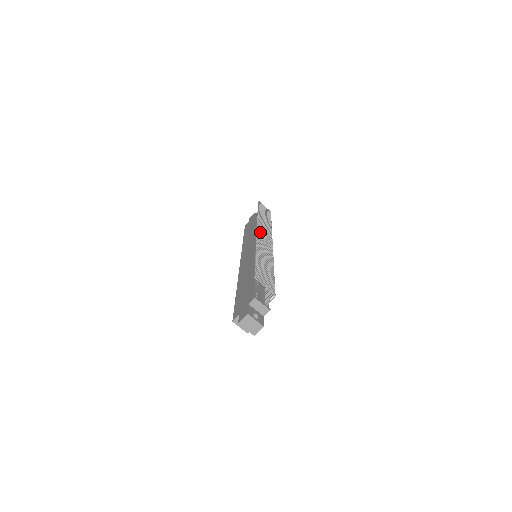
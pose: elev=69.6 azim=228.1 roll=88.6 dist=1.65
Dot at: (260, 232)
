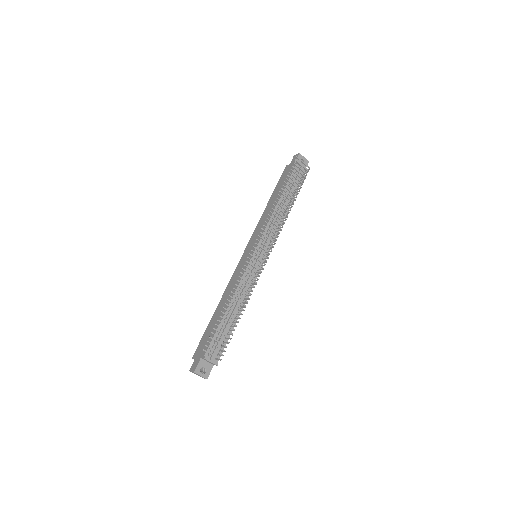
Dot at: (258, 245)
